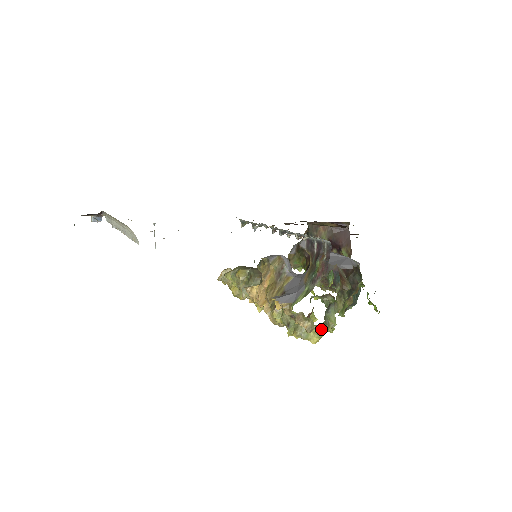
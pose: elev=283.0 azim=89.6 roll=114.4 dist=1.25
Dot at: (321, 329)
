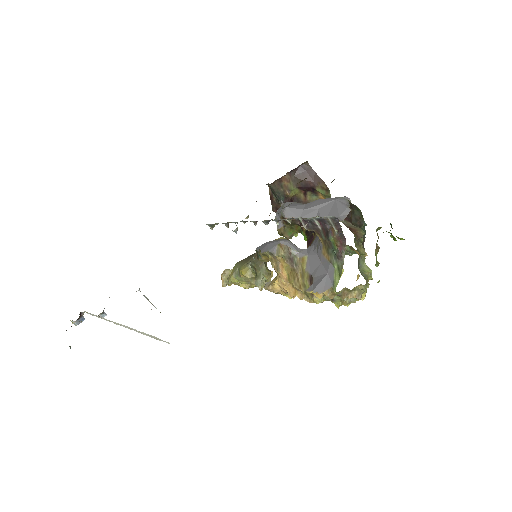
Dot at: (366, 287)
